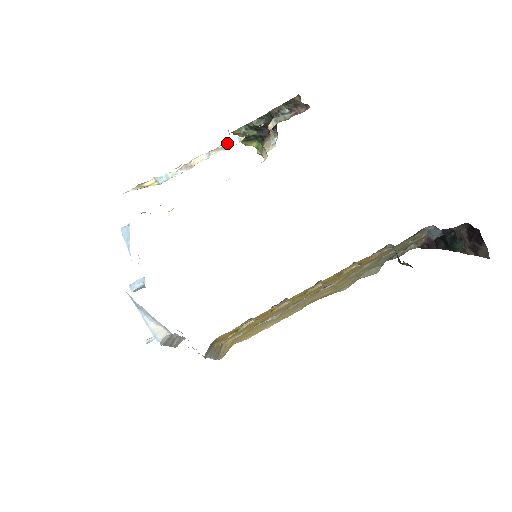
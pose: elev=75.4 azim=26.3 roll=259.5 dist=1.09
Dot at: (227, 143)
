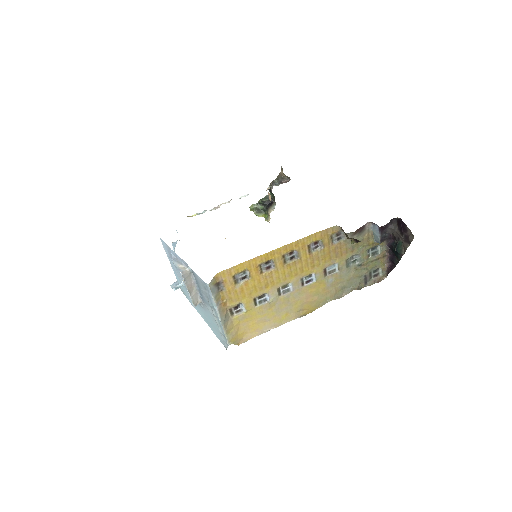
Dot at: (241, 197)
